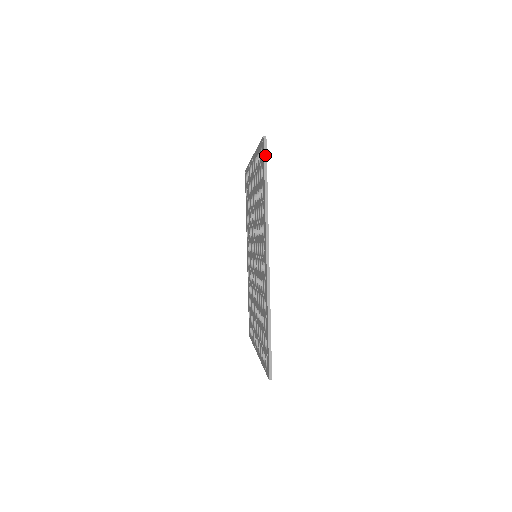
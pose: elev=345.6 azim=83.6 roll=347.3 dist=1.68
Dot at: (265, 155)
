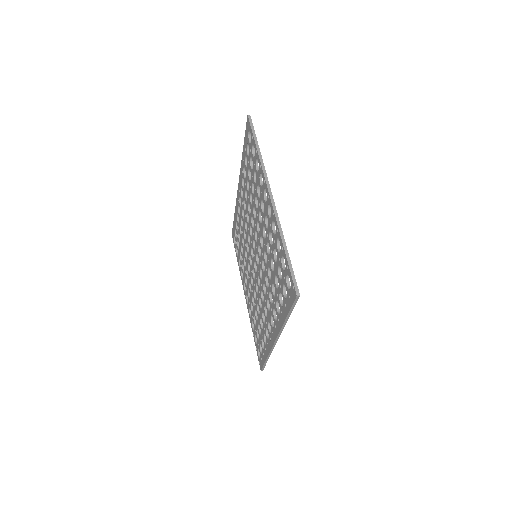
Dot at: (294, 304)
